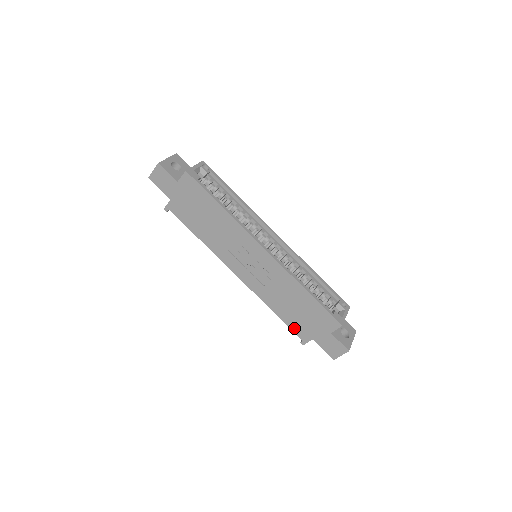
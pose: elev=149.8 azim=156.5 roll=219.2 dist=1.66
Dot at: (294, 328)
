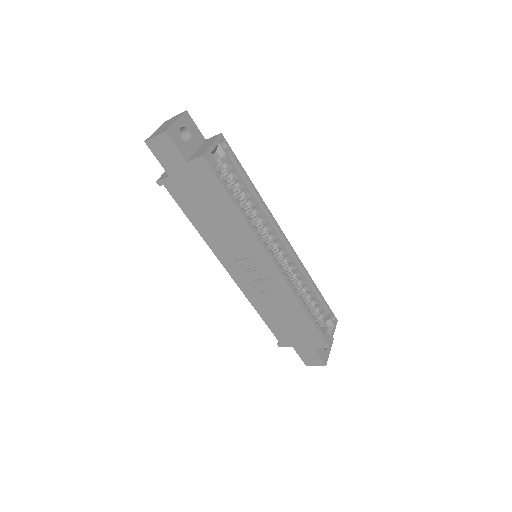
Dot at: (276, 333)
